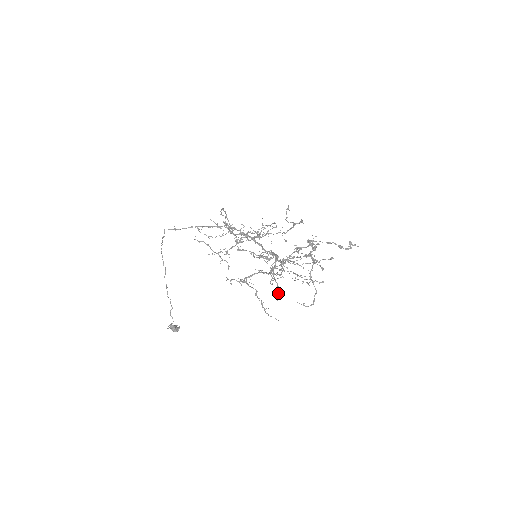
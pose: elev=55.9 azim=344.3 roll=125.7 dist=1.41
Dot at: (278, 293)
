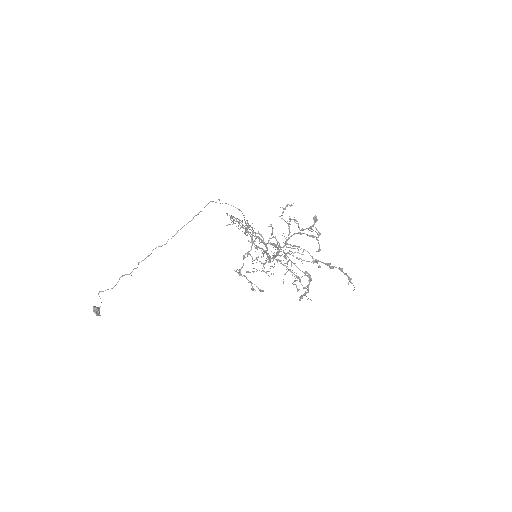
Dot at: (264, 243)
